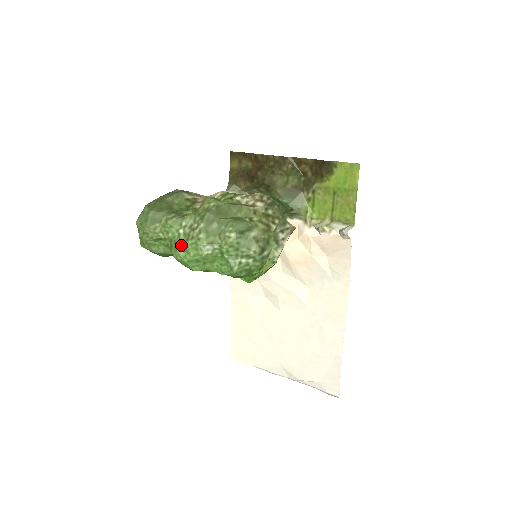
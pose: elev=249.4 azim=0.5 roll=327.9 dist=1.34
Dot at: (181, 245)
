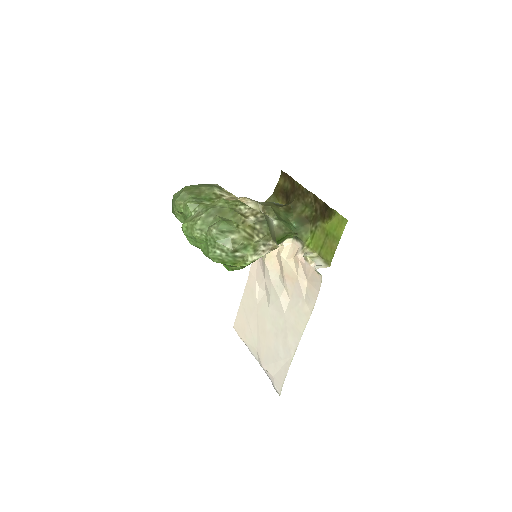
Dot at: (186, 222)
